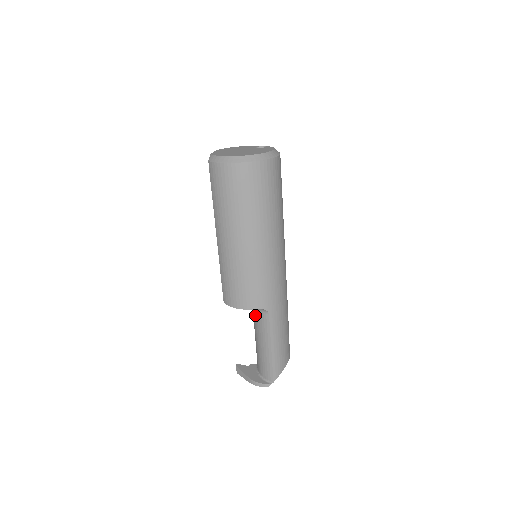
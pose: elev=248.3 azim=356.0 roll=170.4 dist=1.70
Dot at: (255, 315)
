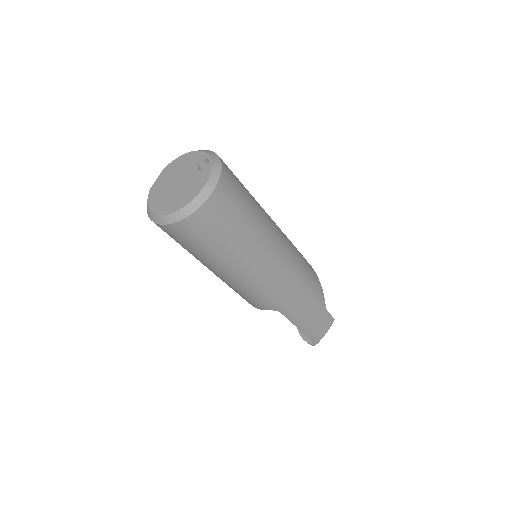
Dot at: occluded
